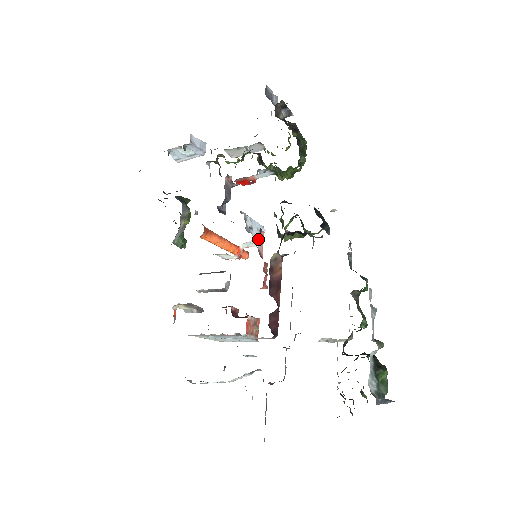
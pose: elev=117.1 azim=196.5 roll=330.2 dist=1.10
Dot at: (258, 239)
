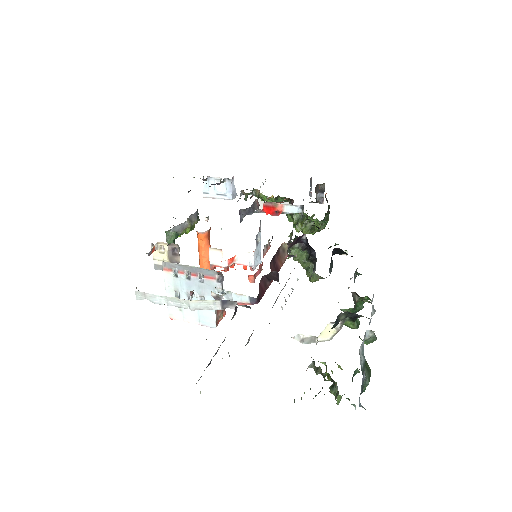
Dot at: (255, 260)
